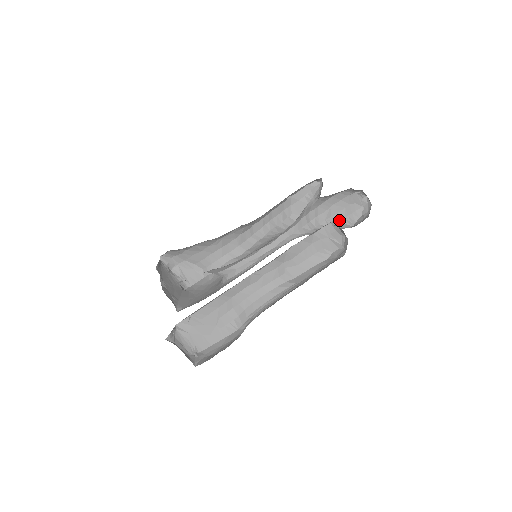
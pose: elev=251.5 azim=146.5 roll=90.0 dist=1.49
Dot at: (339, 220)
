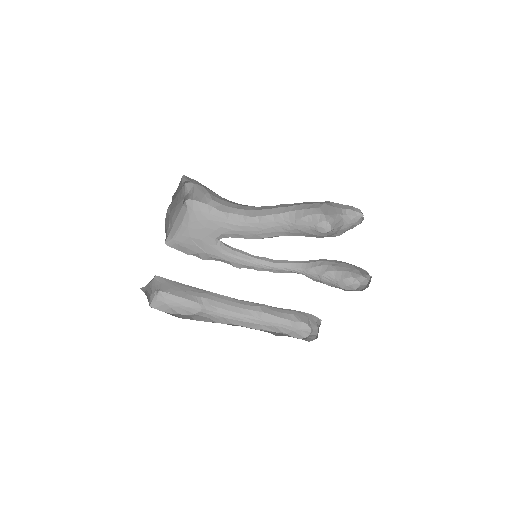
Dot at: (338, 270)
